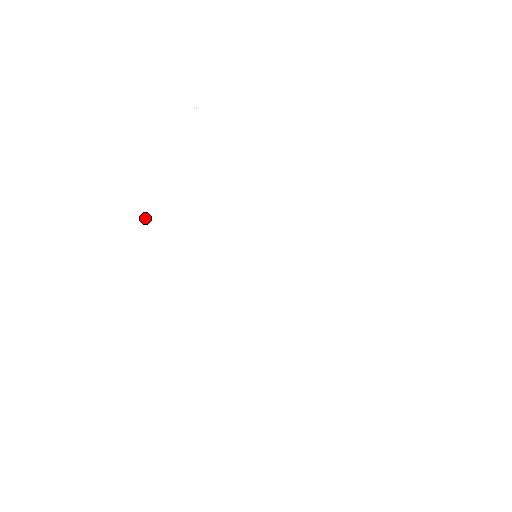
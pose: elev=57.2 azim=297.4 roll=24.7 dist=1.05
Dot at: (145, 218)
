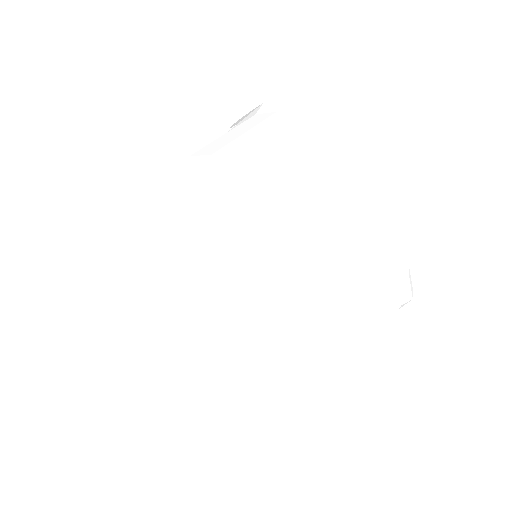
Dot at: (160, 249)
